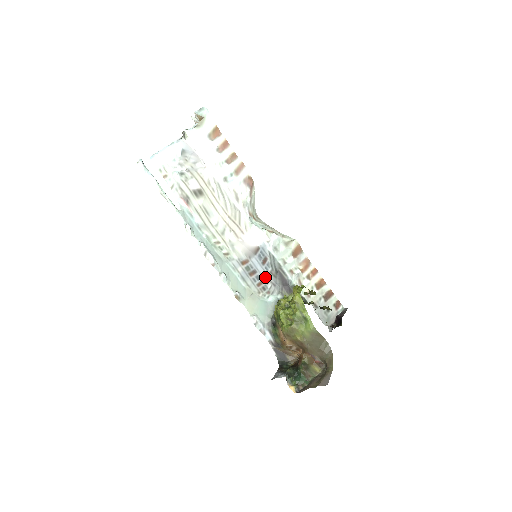
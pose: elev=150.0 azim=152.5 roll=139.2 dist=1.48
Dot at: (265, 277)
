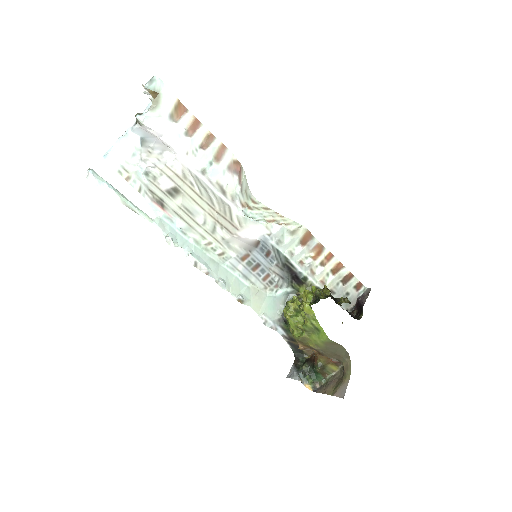
Dot at: (271, 270)
